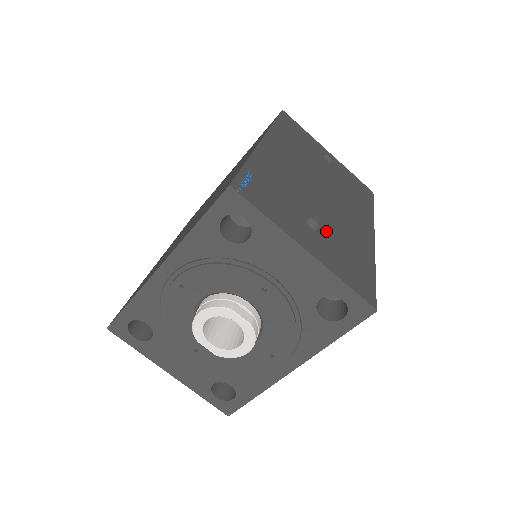
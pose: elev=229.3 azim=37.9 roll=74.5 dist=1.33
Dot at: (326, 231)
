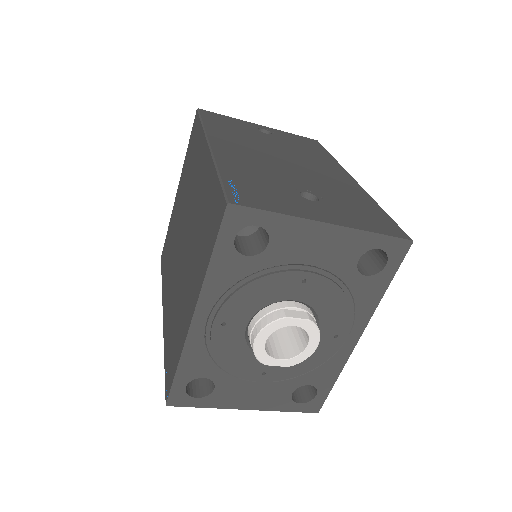
Dot at: (322, 196)
